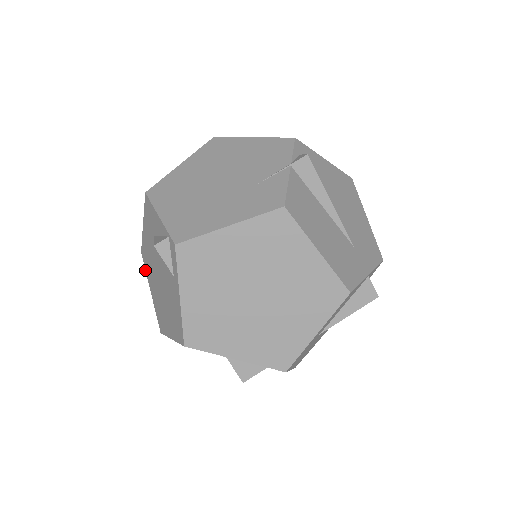
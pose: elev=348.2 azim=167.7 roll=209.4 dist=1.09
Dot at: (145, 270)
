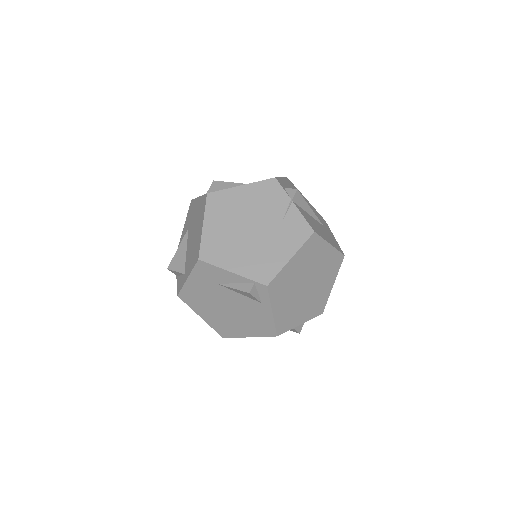
Dot at: occluded
